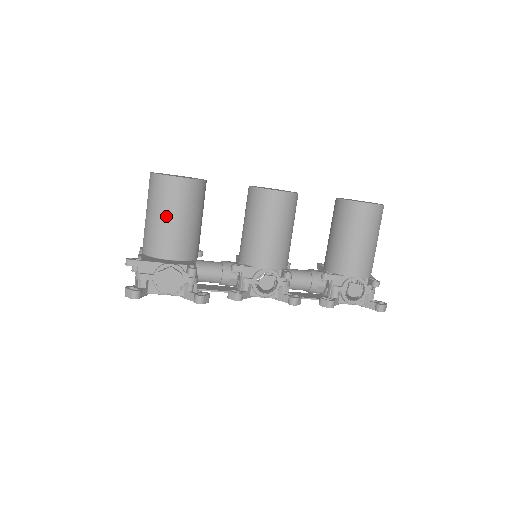
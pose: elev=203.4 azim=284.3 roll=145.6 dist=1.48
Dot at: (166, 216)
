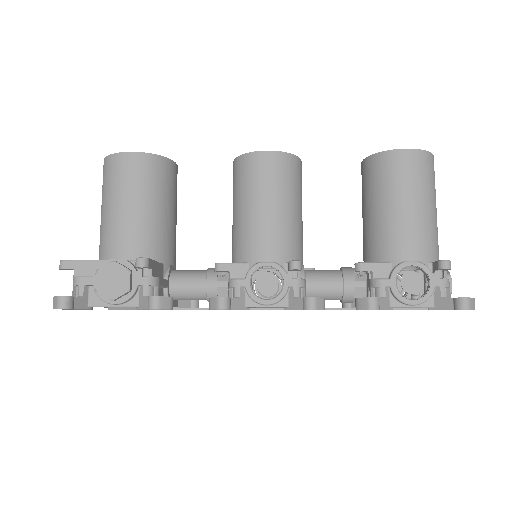
Dot at: (116, 204)
